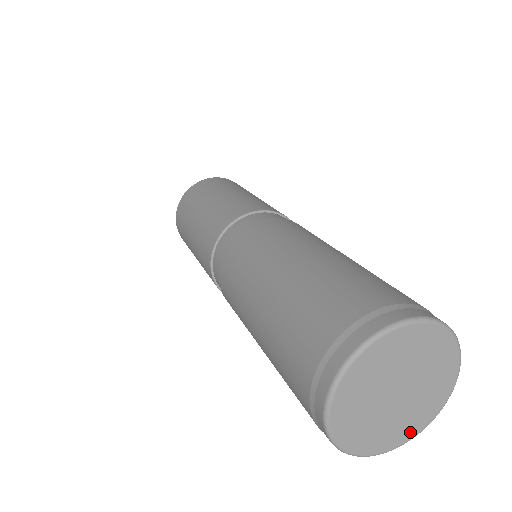
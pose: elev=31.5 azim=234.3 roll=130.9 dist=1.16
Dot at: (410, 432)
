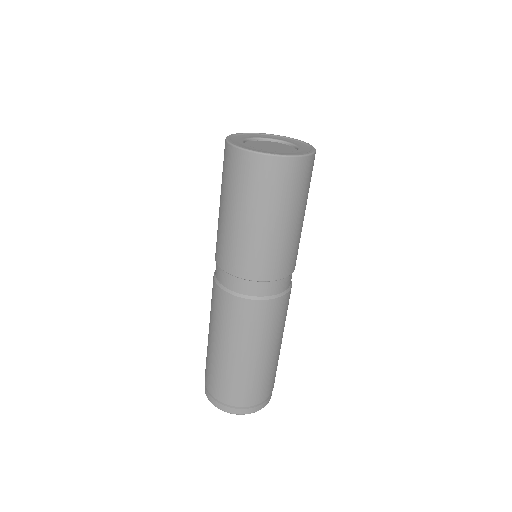
Dot at: occluded
